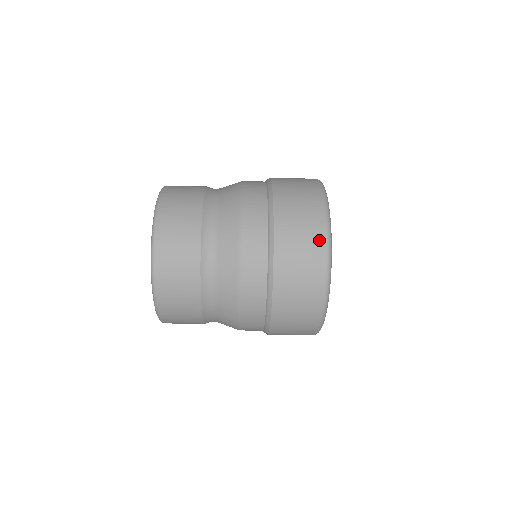
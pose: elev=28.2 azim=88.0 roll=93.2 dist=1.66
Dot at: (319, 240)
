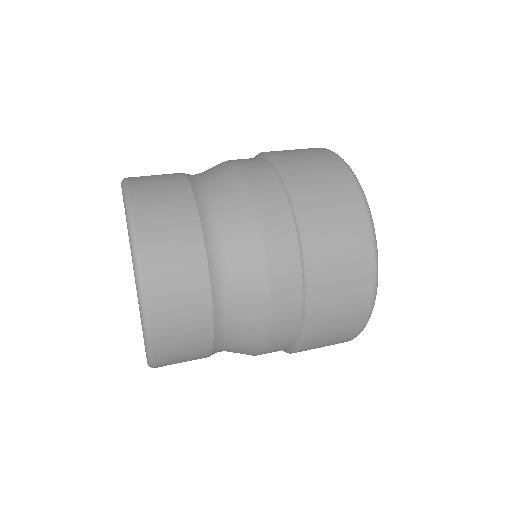
Dot at: (366, 284)
